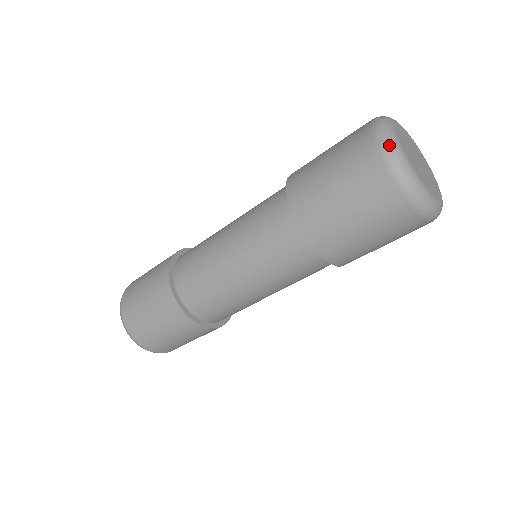
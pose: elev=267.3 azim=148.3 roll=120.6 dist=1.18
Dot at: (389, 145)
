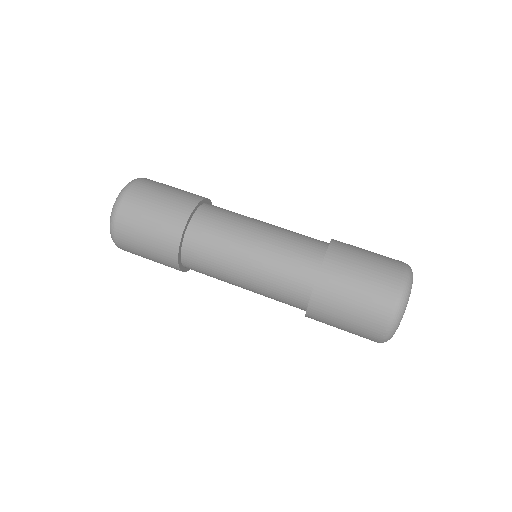
Dot at: (408, 290)
